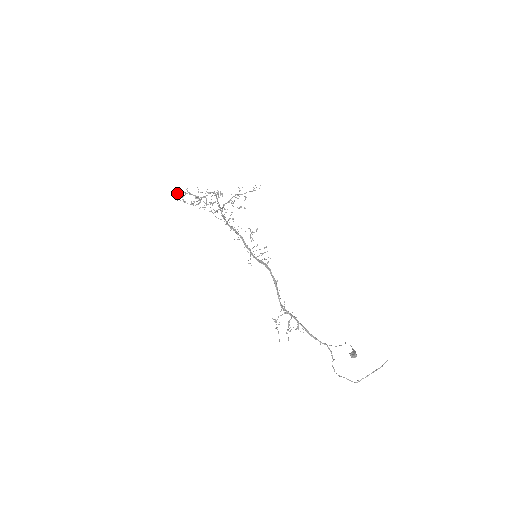
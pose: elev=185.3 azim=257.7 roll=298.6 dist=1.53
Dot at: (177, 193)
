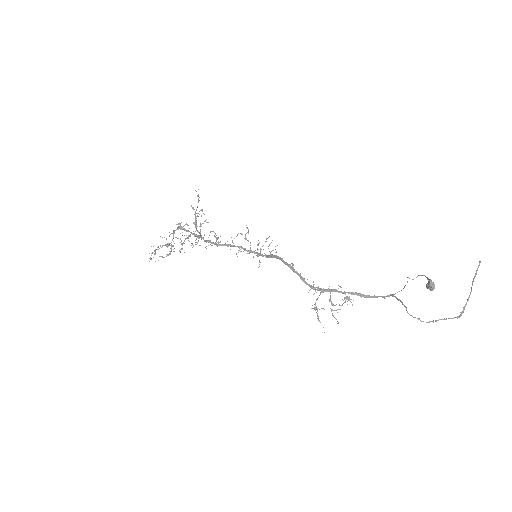
Dot at: occluded
